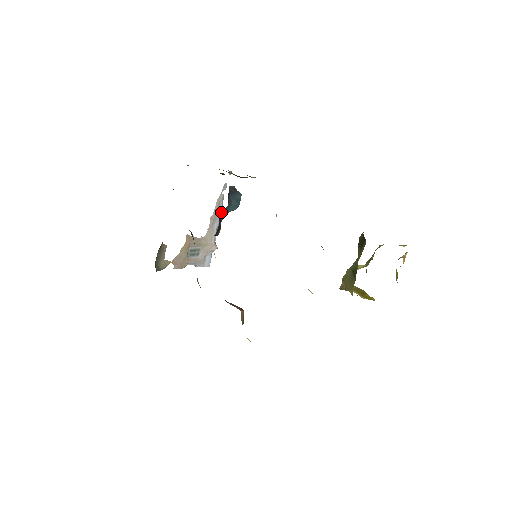
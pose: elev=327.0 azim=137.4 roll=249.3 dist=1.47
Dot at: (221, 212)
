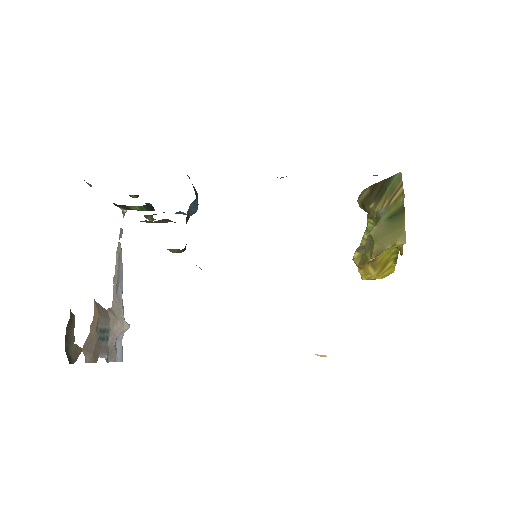
Dot at: (188, 209)
